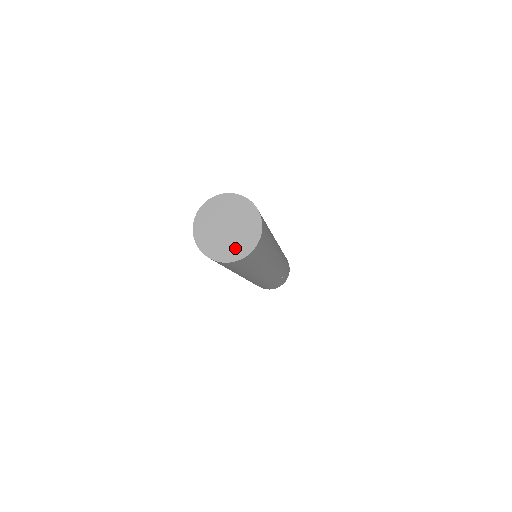
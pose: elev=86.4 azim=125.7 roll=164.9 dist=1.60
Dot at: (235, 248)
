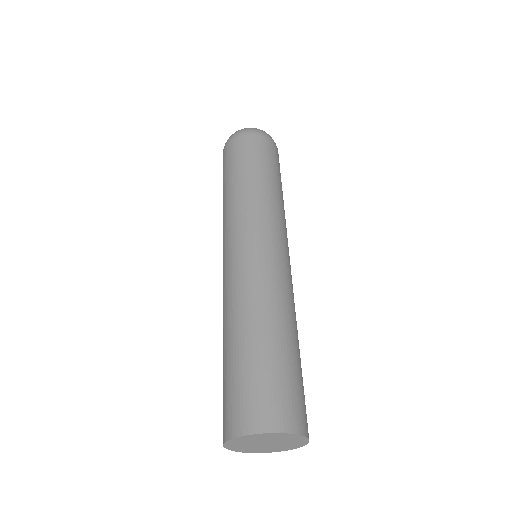
Dot at: (268, 450)
